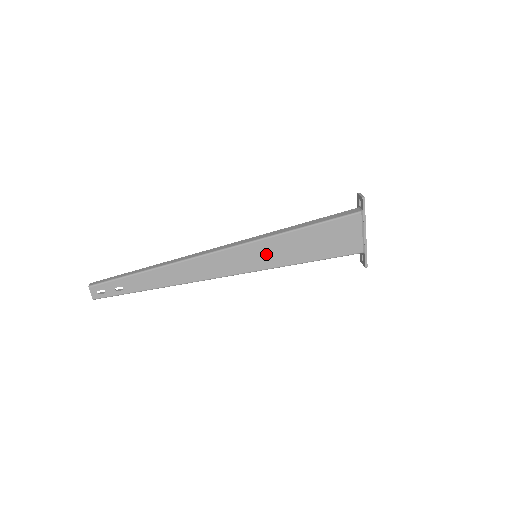
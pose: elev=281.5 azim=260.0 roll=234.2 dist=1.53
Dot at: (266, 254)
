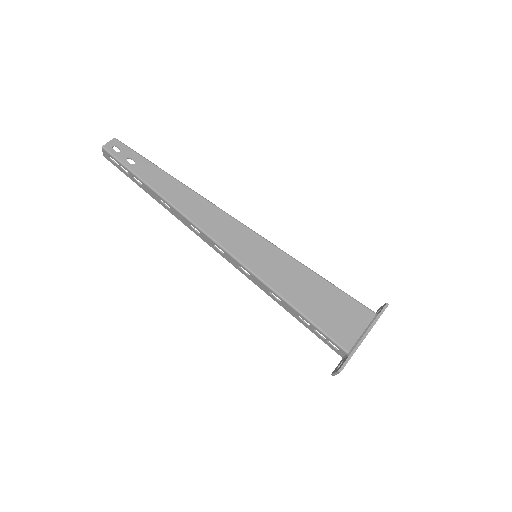
Dot at: (267, 261)
